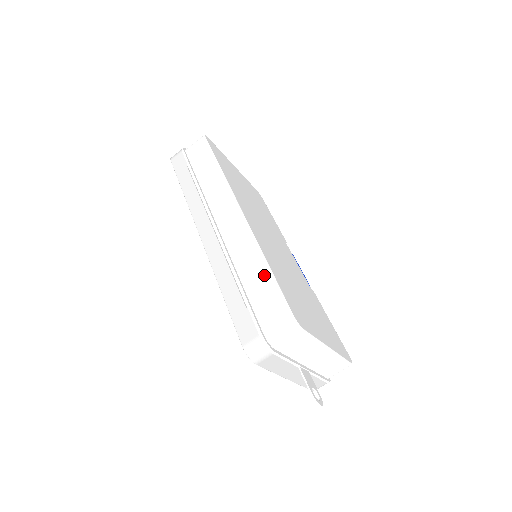
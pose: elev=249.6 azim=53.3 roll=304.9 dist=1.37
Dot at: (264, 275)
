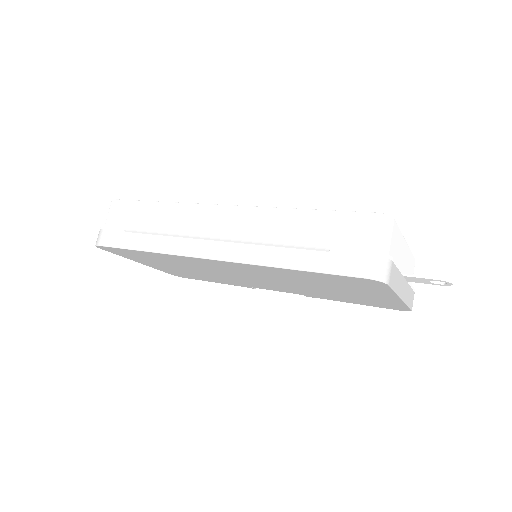
Dot at: (311, 218)
